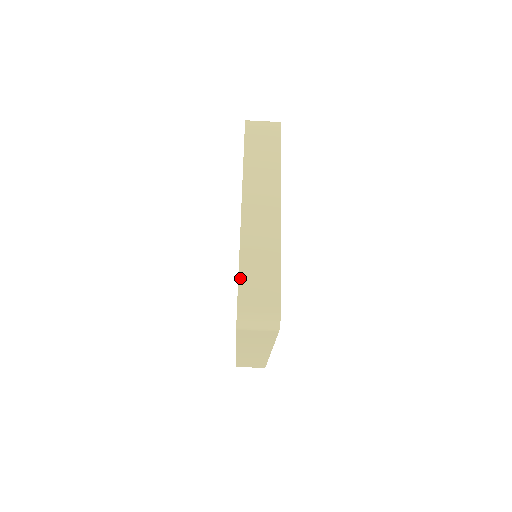
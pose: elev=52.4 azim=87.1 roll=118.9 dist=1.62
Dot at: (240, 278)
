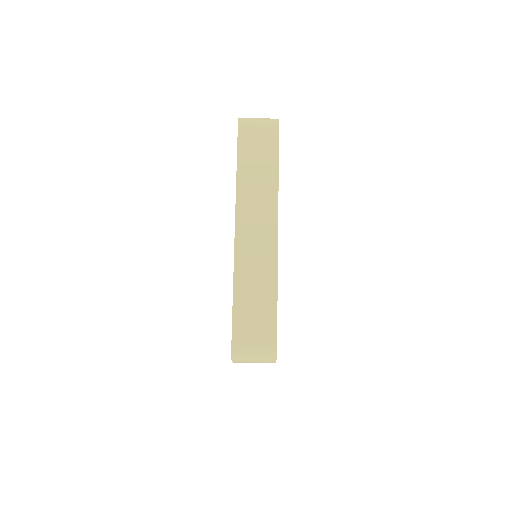
Dot at: occluded
